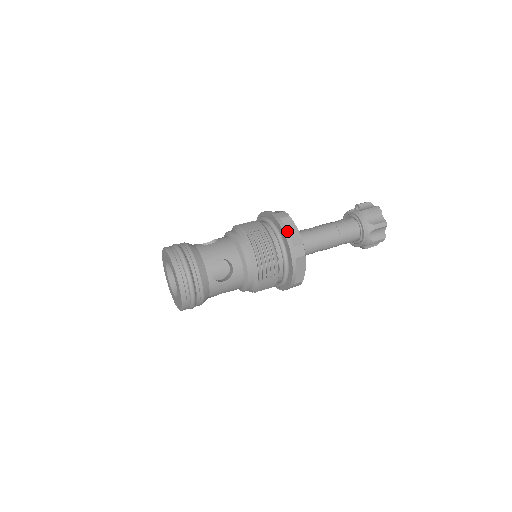
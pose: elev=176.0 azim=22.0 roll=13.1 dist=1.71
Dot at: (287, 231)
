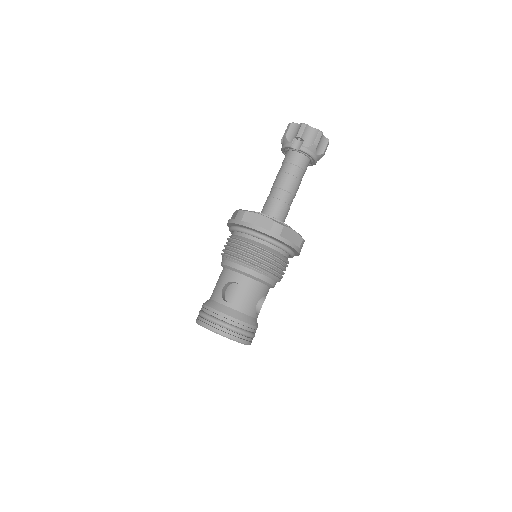
Dot at: (292, 243)
